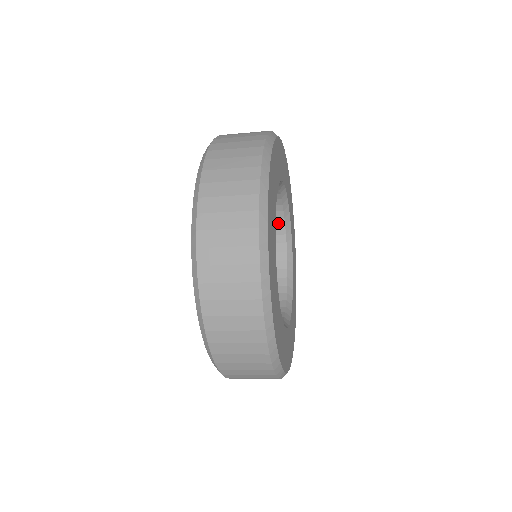
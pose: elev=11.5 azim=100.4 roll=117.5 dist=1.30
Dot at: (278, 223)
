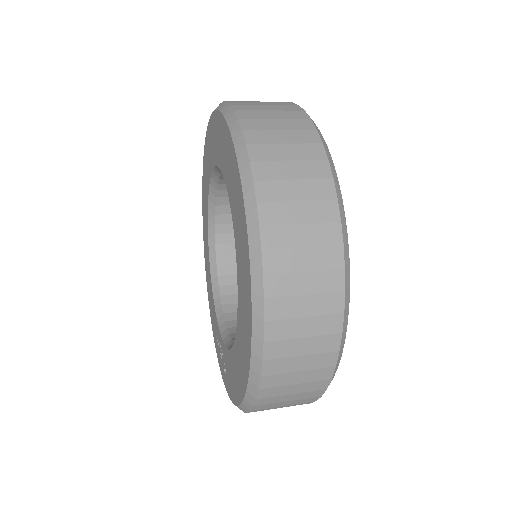
Dot at: occluded
